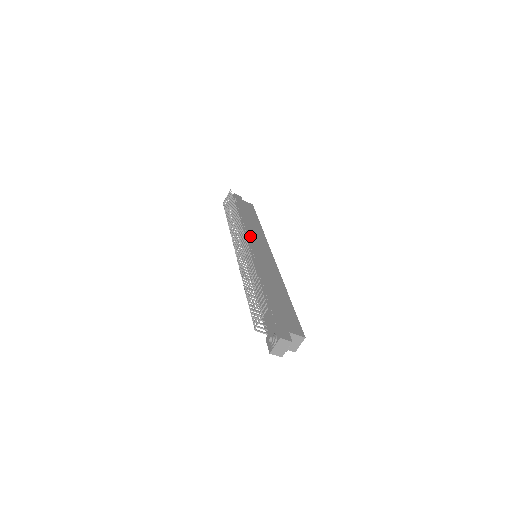
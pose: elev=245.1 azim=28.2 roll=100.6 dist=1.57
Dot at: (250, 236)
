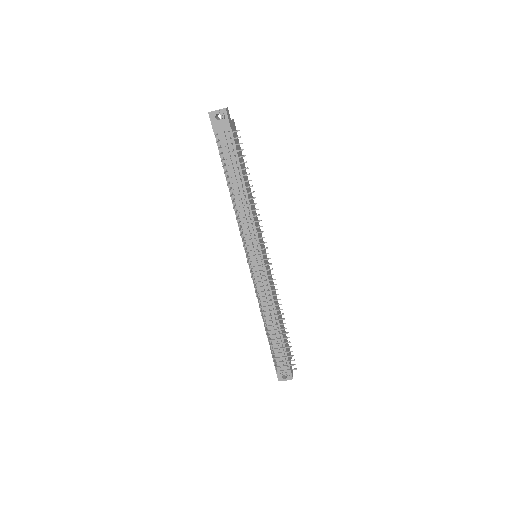
Dot at: (258, 234)
